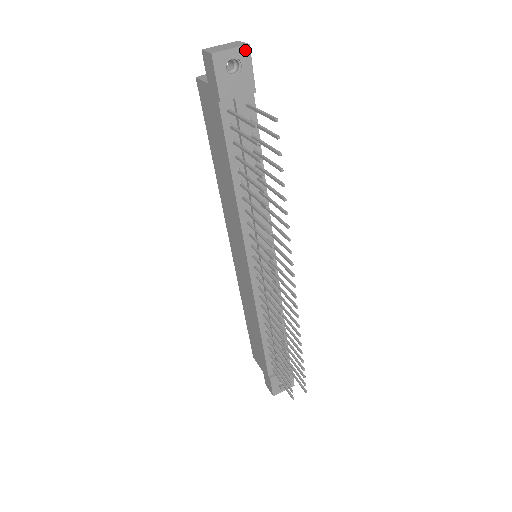
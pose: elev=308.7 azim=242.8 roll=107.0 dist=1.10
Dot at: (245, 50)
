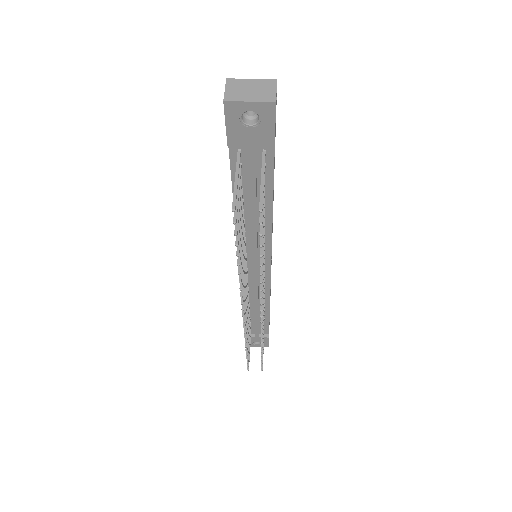
Dot at: (269, 106)
